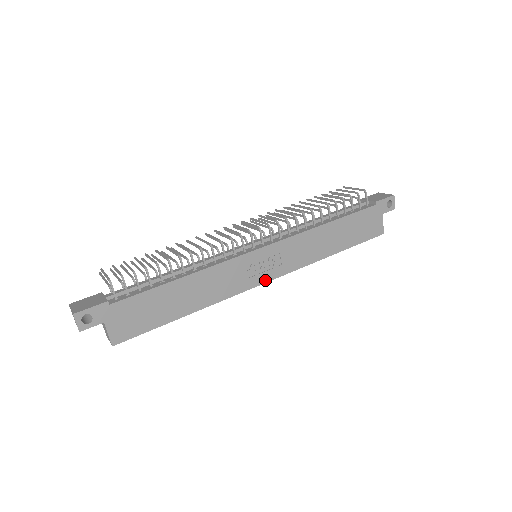
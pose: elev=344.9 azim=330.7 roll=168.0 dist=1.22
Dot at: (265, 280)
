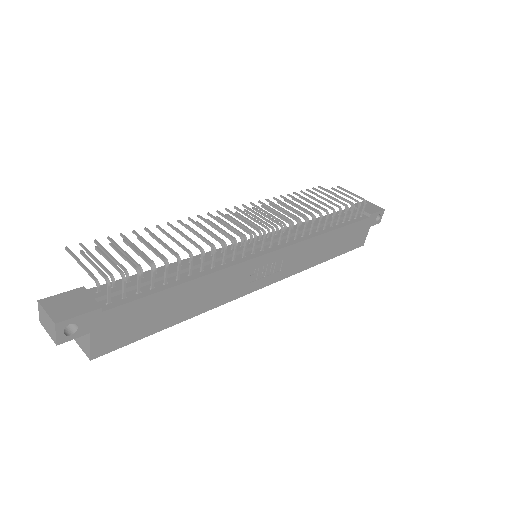
Dot at: (261, 286)
